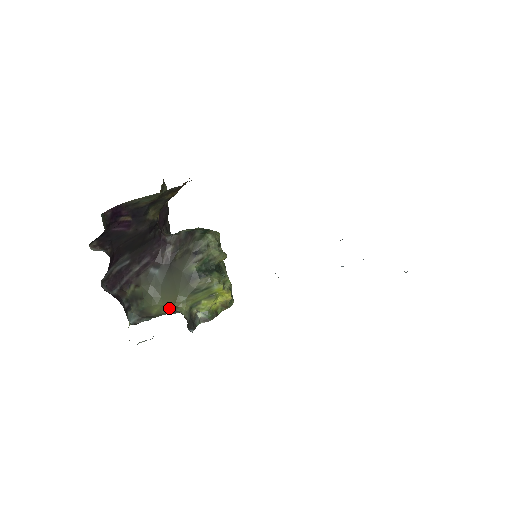
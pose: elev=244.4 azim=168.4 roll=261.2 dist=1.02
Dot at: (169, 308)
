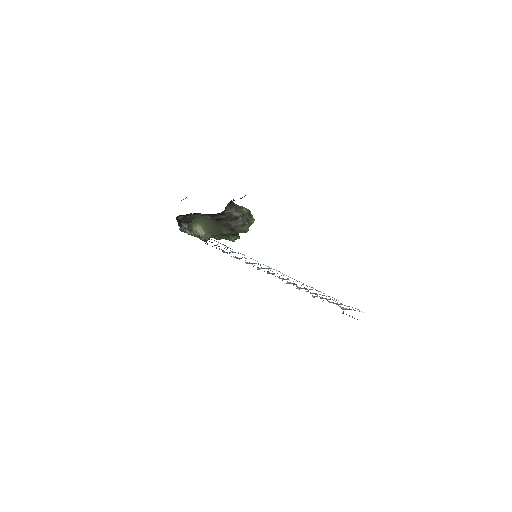
Dot at: (202, 232)
